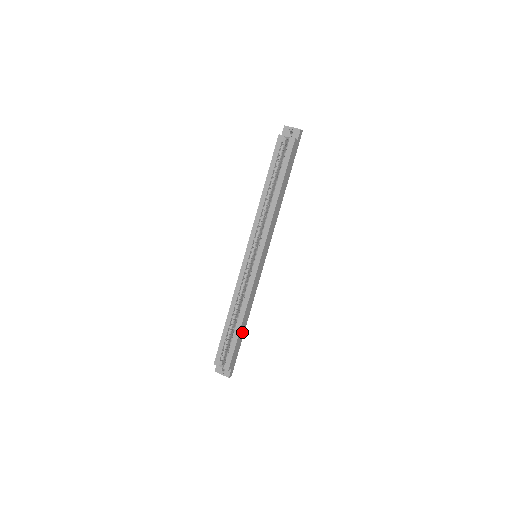
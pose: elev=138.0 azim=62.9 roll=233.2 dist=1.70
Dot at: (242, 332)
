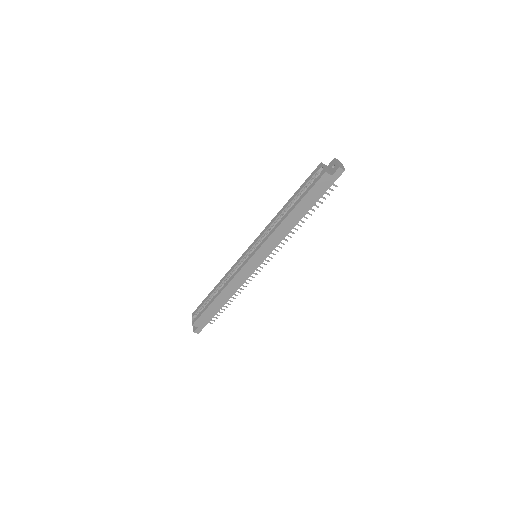
Dot at: (217, 307)
